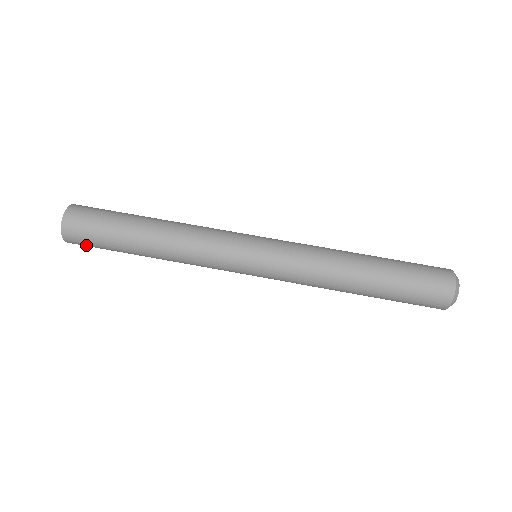
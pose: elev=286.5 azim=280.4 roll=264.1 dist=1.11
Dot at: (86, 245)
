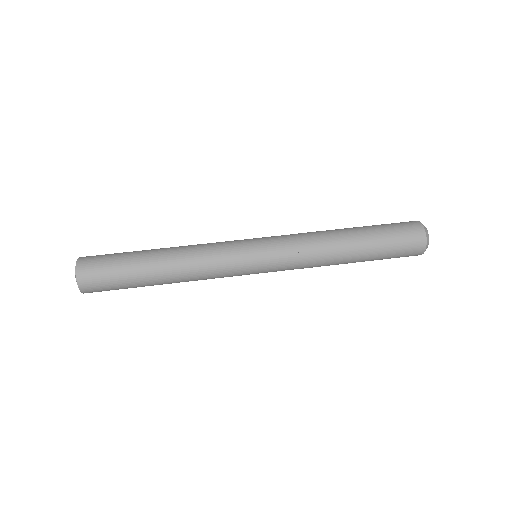
Dot at: (100, 287)
